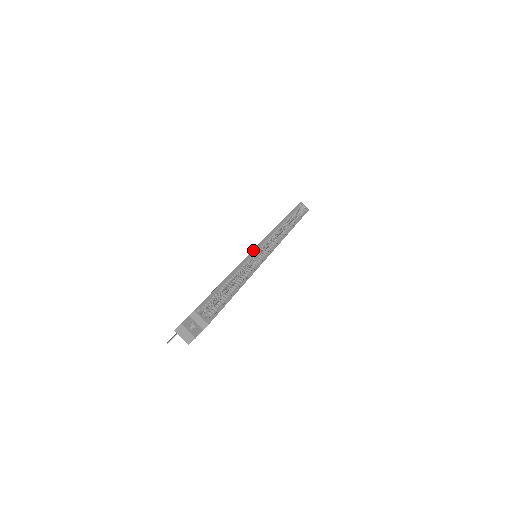
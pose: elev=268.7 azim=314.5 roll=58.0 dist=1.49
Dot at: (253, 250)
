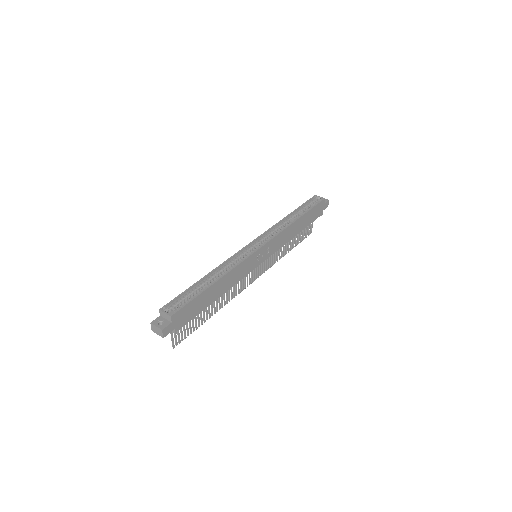
Dot at: (239, 251)
